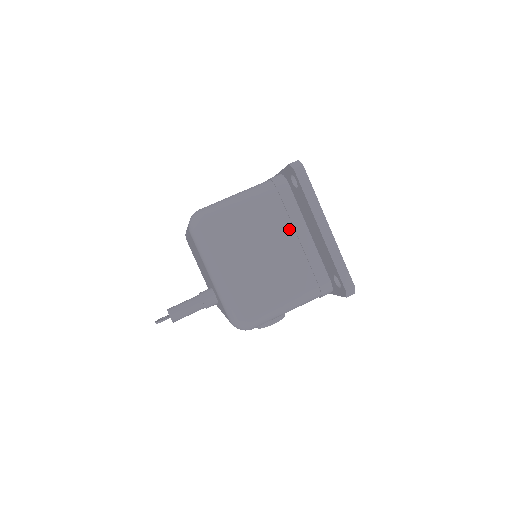
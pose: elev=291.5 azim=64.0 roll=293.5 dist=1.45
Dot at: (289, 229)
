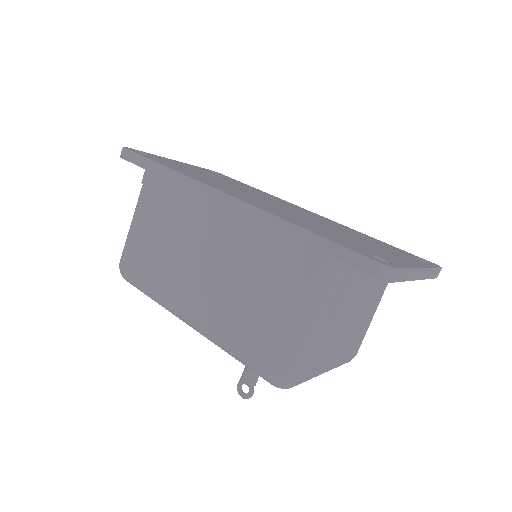
Dot at: (361, 284)
